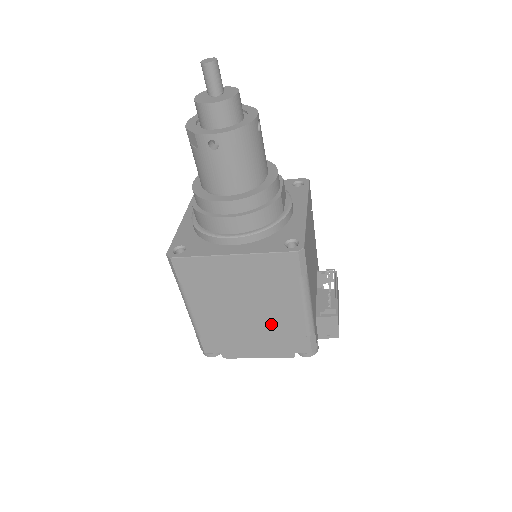
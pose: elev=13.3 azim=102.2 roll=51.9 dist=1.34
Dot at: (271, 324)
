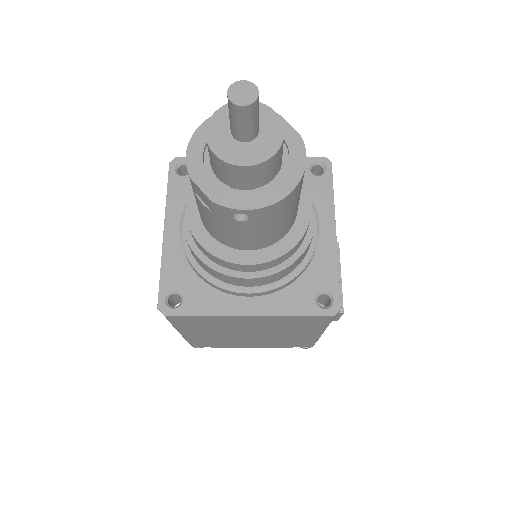
Dot at: (276, 339)
